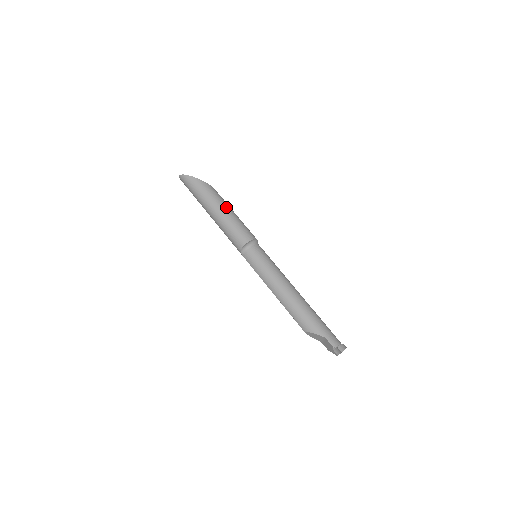
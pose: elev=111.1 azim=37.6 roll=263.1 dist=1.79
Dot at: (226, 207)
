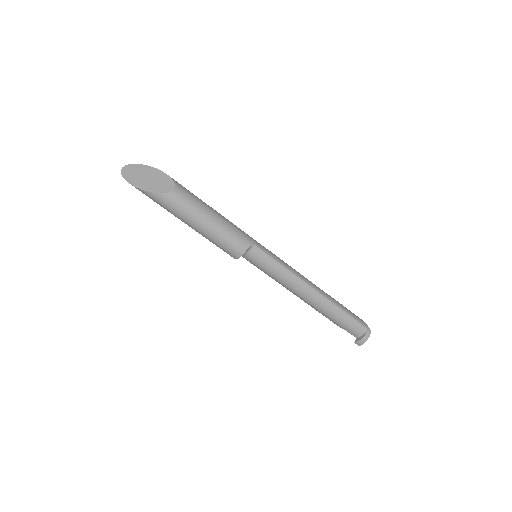
Dot at: (193, 223)
